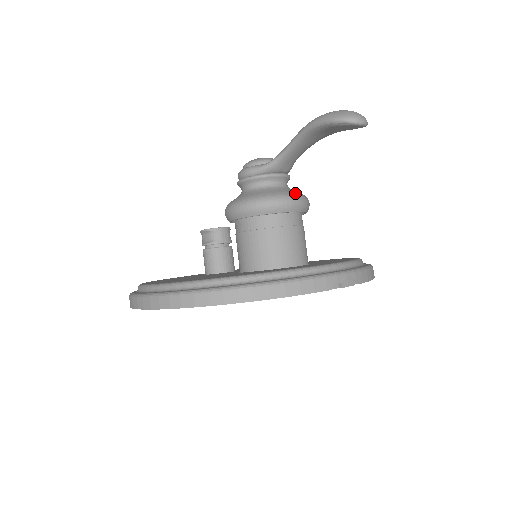
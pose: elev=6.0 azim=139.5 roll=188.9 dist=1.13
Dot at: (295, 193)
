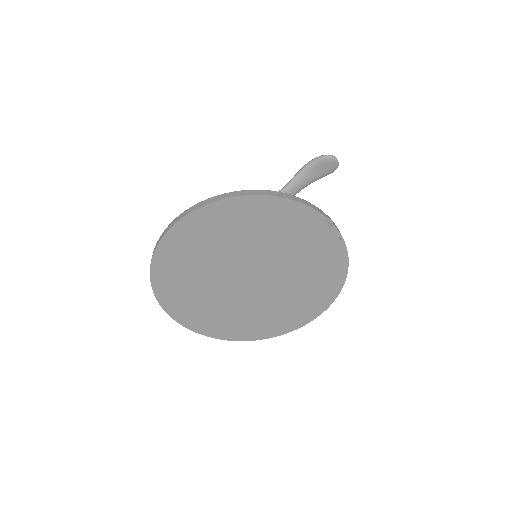
Dot at: occluded
